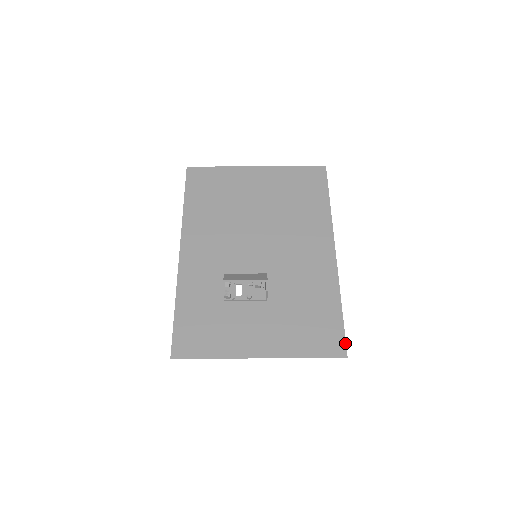
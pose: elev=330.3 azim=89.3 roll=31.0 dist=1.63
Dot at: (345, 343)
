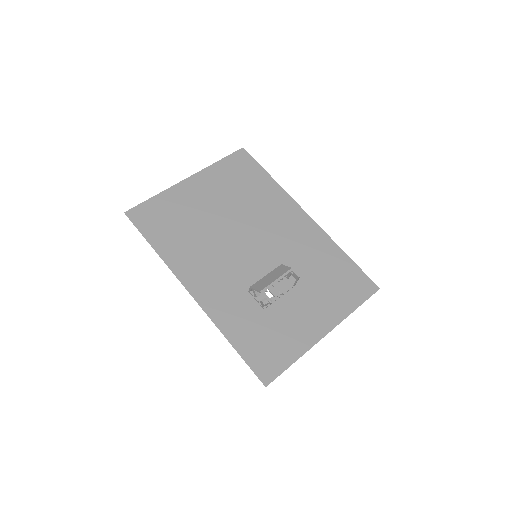
Dot at: (370, 280)
